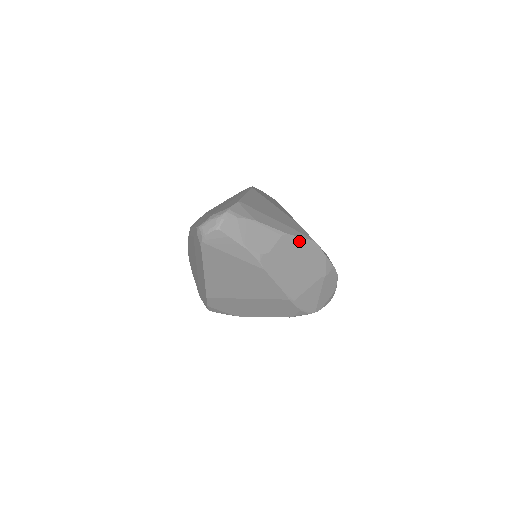
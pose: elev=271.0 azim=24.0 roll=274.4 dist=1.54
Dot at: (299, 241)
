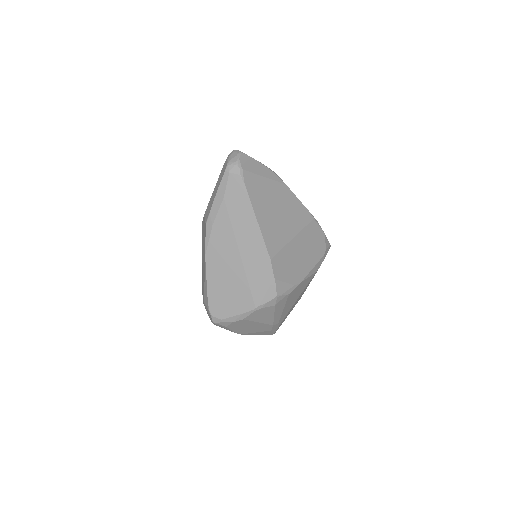
Dot at: occluded
